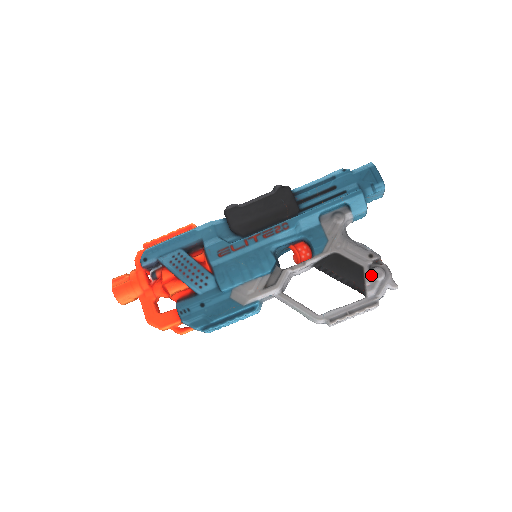
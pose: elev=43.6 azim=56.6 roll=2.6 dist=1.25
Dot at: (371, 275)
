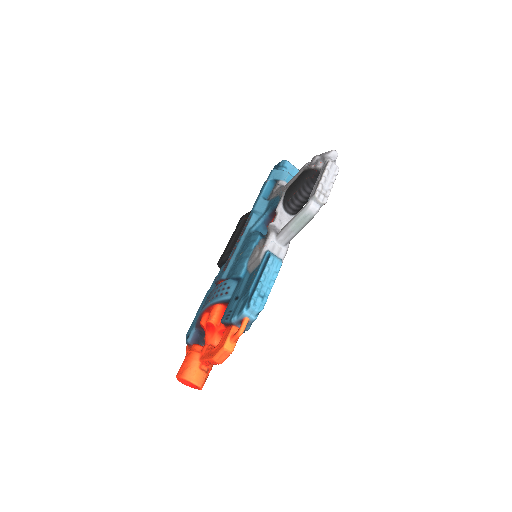
Dot at: (311, 164)
